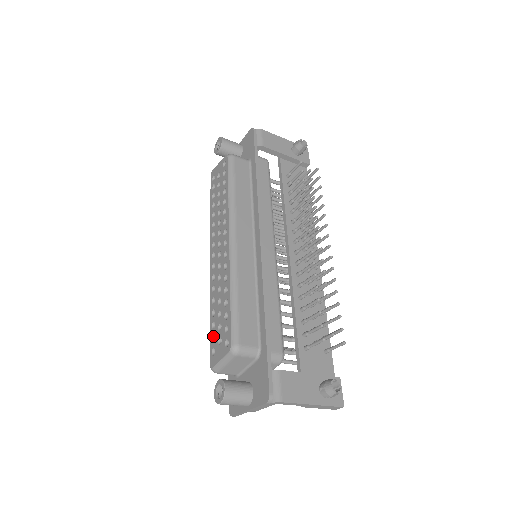
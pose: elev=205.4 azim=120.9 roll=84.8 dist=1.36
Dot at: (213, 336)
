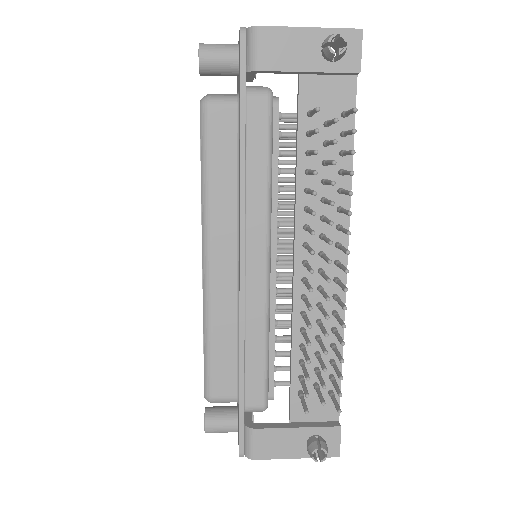
Dot at: occluded
